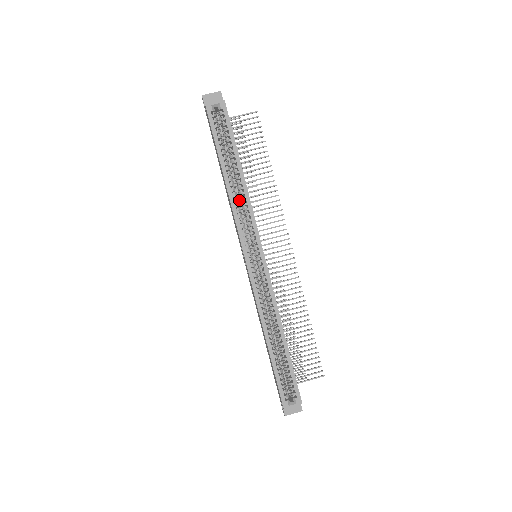
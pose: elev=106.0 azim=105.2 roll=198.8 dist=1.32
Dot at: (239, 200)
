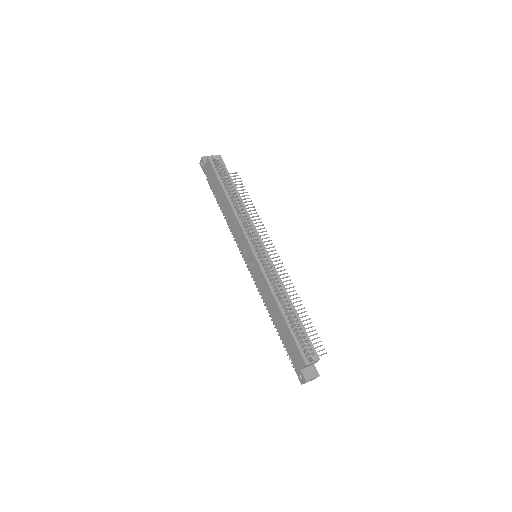
Dot at: occluded
